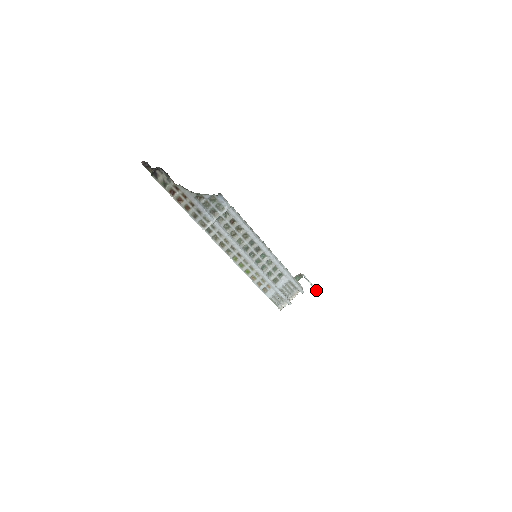
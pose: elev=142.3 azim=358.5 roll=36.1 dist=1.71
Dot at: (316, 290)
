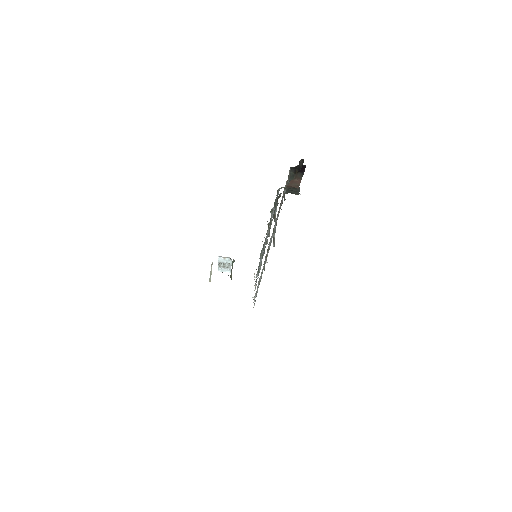
Dot at: (225, 270)
